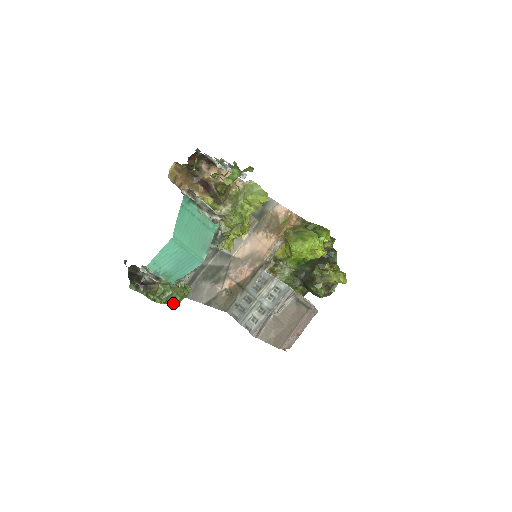
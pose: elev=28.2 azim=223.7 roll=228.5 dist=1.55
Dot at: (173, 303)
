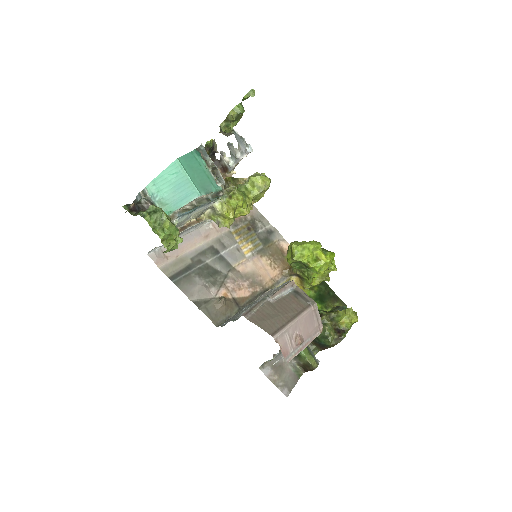
Dot at: (161, 228)
